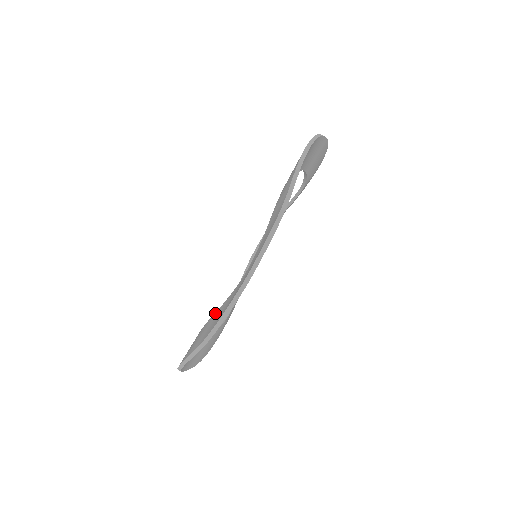
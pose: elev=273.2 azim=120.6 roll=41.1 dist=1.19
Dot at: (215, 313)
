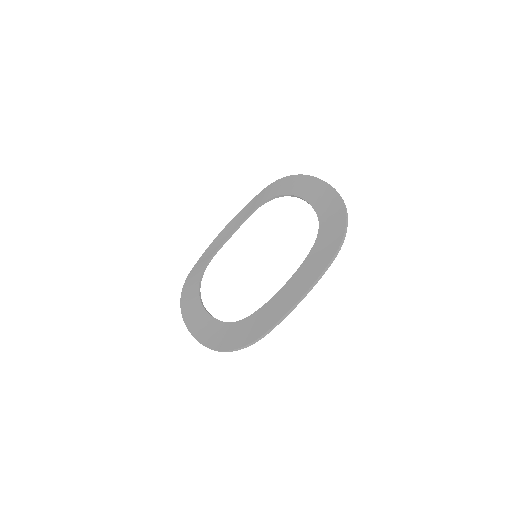
Dot at: (205, 313)
